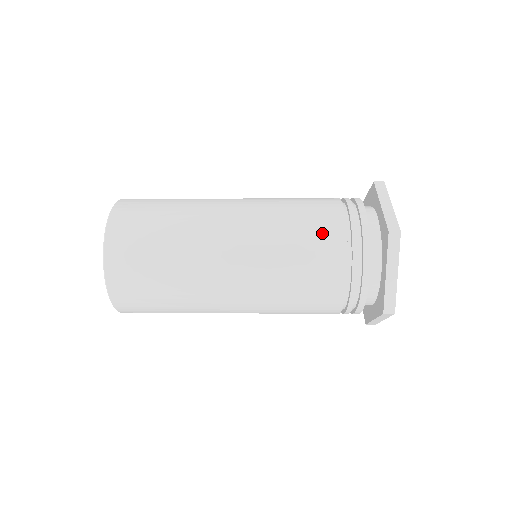
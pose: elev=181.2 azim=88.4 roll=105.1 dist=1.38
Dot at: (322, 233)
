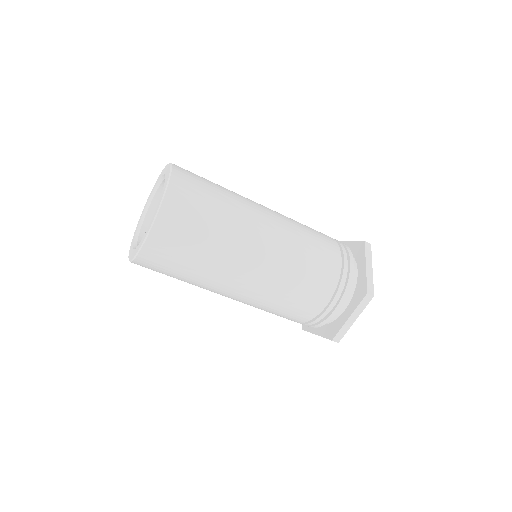
Dot at: (321, 234)
